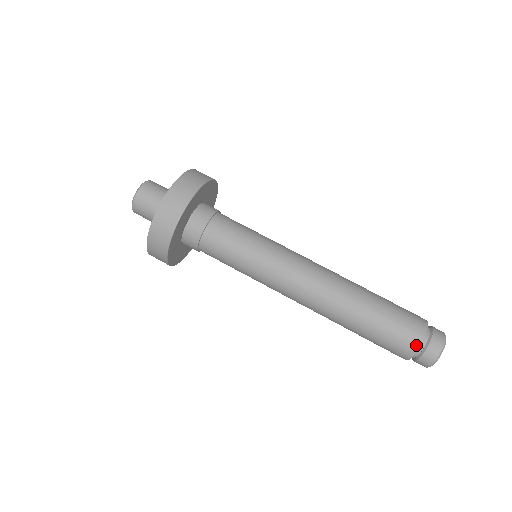
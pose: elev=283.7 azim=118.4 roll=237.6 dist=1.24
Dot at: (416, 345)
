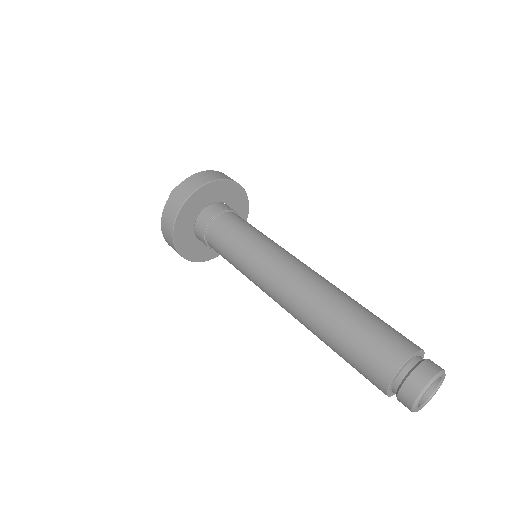
Dot at: (389, 375)
